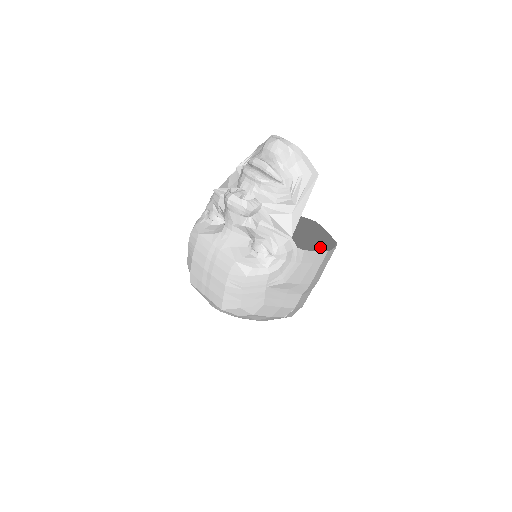
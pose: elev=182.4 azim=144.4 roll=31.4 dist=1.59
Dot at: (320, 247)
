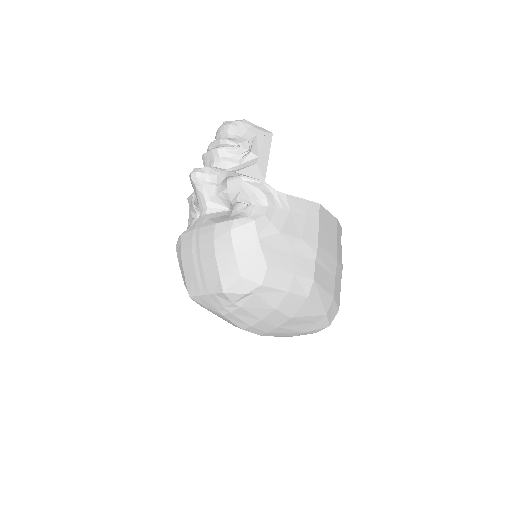
Dot at: occluded
